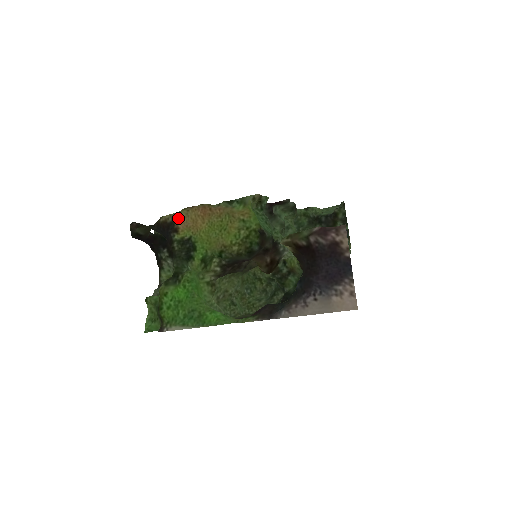
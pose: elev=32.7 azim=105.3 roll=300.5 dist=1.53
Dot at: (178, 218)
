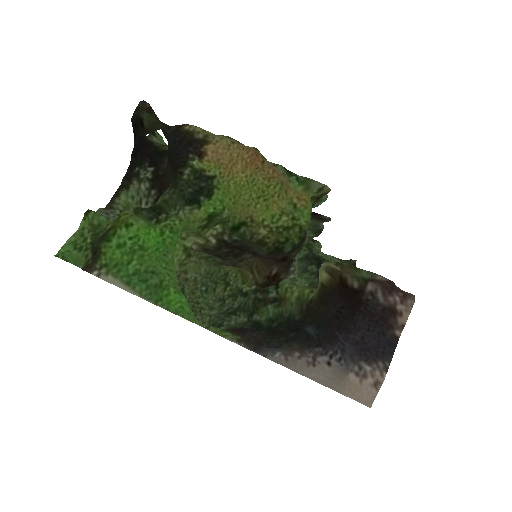
Dot at: (213, 142)
